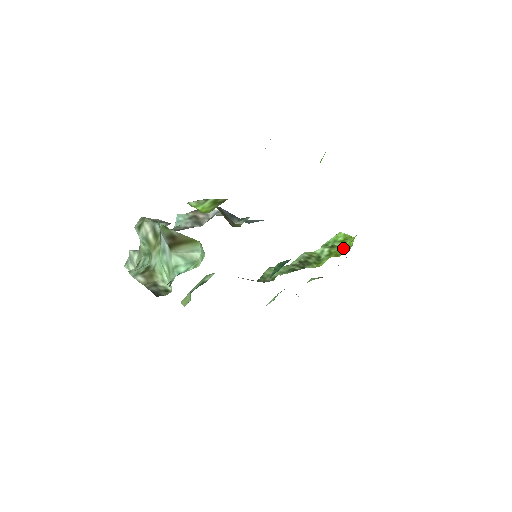
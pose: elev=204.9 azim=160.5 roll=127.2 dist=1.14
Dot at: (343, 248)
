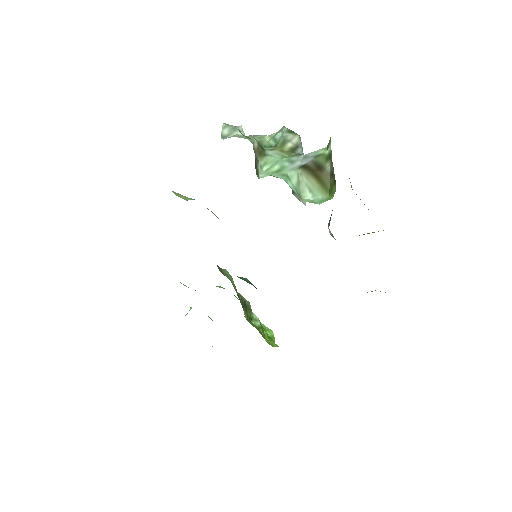
Dot at: occluded
